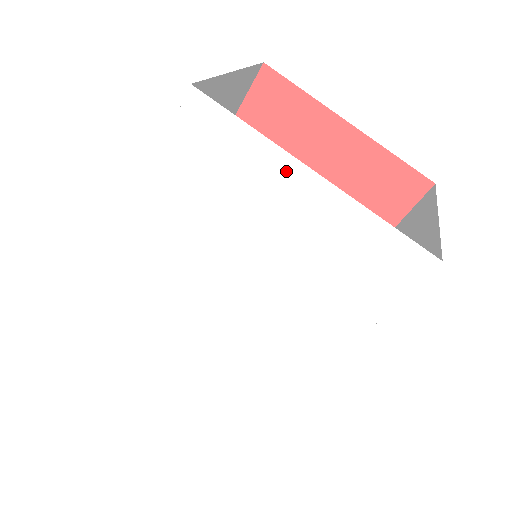
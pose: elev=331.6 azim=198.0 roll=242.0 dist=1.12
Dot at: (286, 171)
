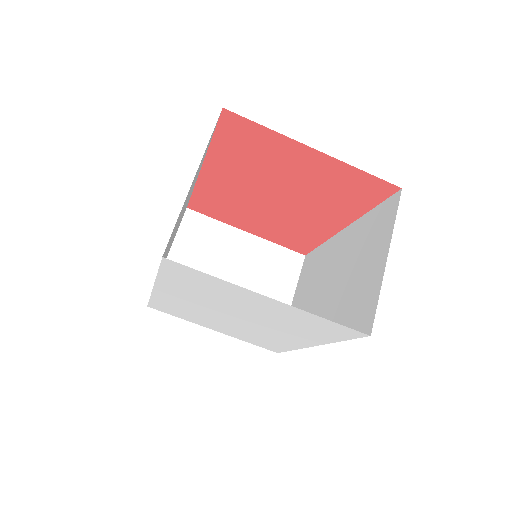
Dot at: (249, 294)
